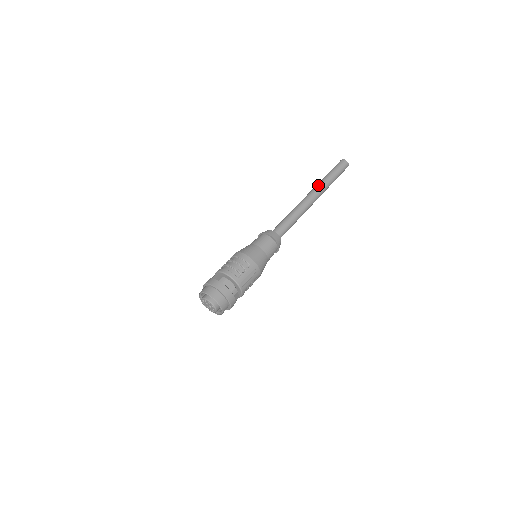
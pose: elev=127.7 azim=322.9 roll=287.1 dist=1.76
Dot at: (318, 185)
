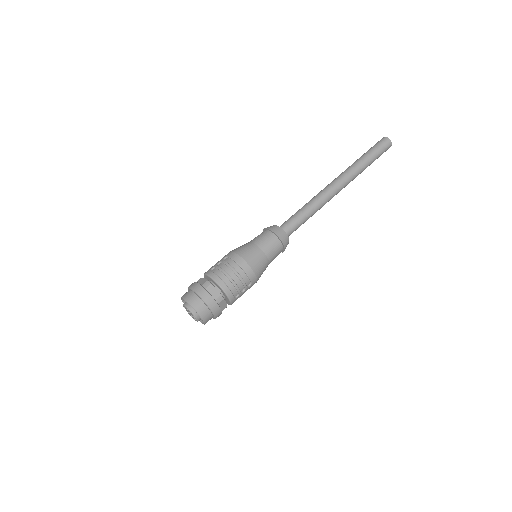
Dot at: (352, 173)
